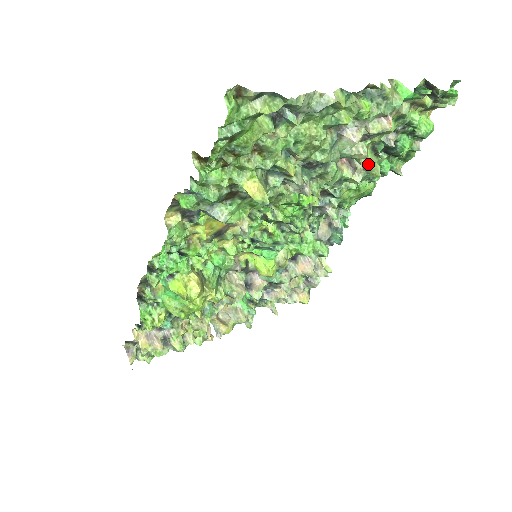
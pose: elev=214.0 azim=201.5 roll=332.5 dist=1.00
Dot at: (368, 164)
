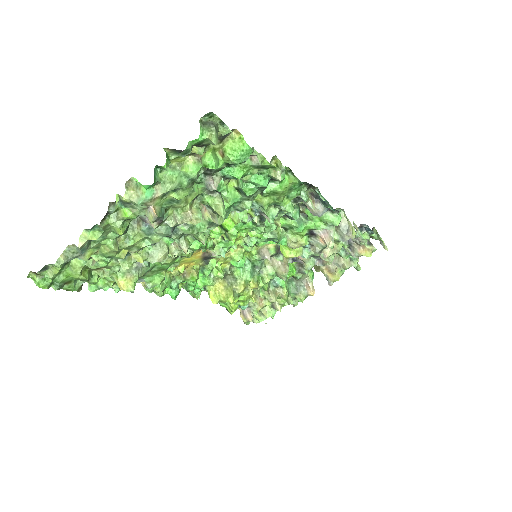
Dot at: (198, 220)
